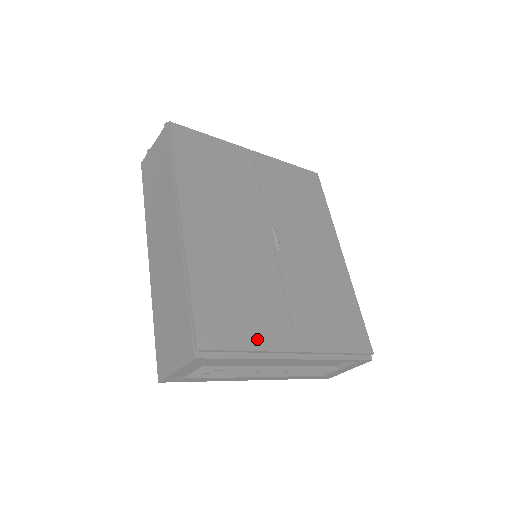
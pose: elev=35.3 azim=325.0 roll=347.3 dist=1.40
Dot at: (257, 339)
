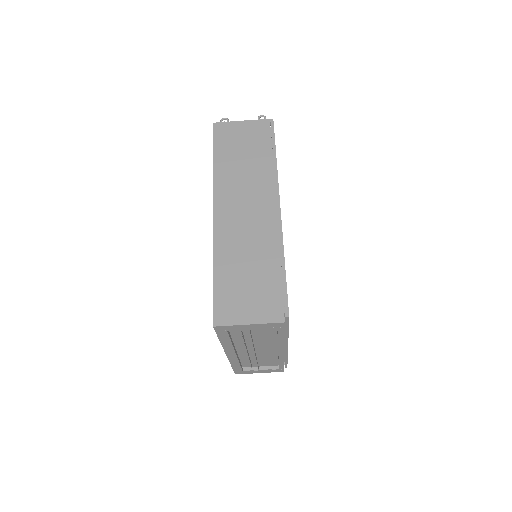
Dot at: occluded
